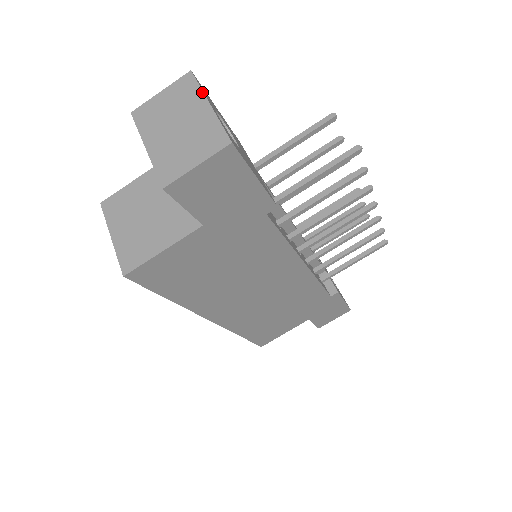
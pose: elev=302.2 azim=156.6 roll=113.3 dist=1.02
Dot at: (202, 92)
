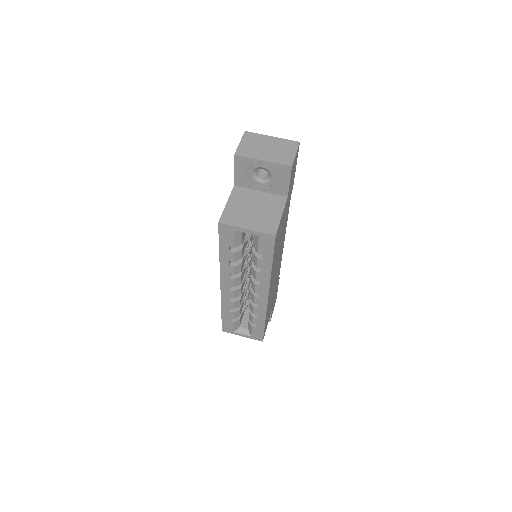
Dot at: (262, 135)
